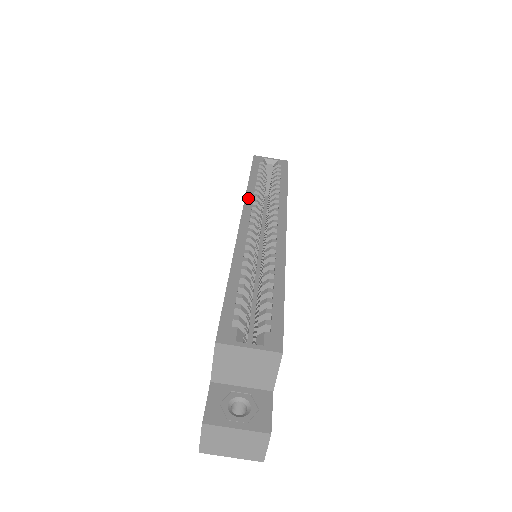
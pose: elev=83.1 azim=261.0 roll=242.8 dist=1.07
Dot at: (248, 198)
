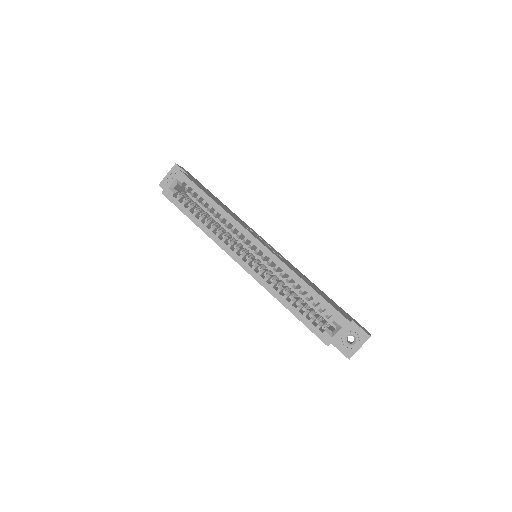
Dot at: (219, 243)
